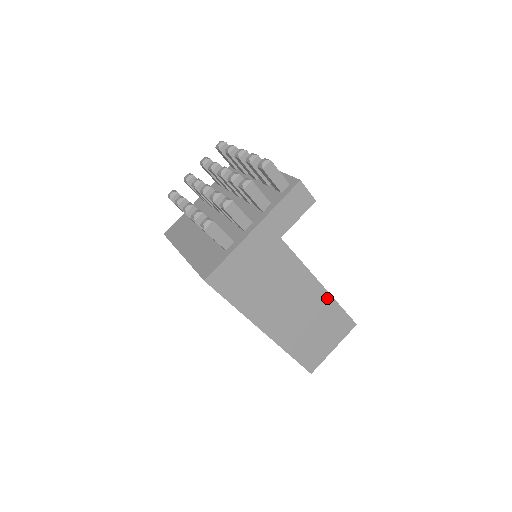
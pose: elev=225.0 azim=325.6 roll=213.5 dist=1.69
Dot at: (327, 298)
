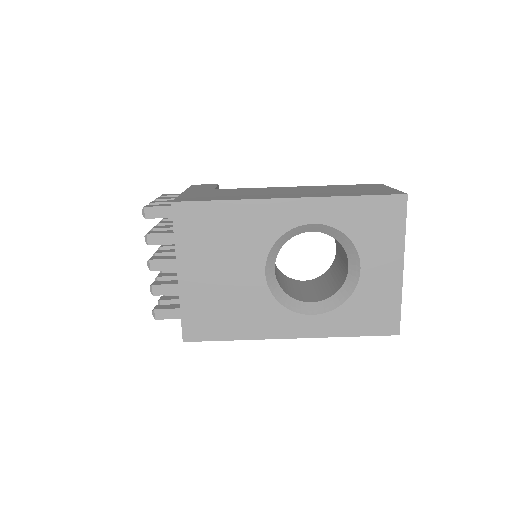
Dot at: occluded
